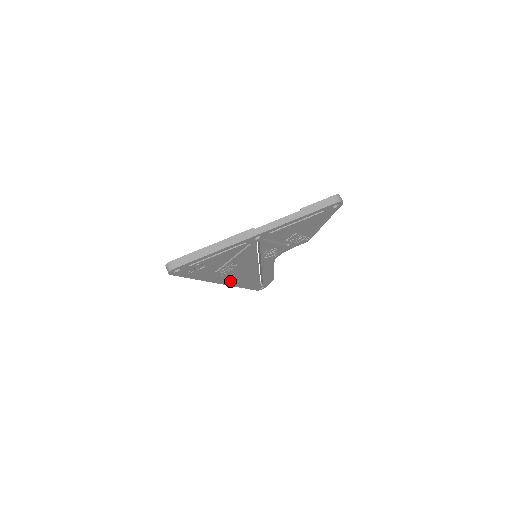
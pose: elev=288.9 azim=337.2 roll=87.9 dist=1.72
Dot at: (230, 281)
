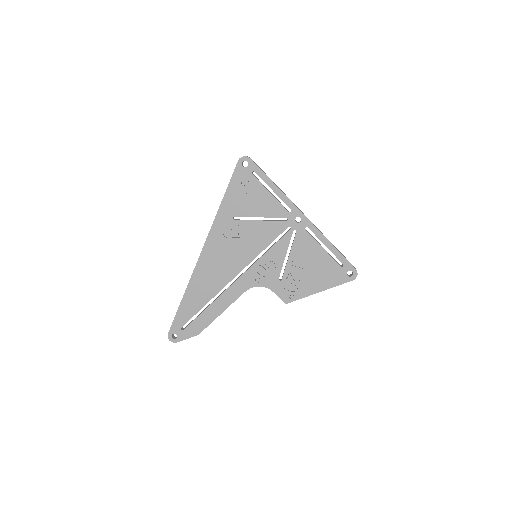
Dot at: (206, 260)
